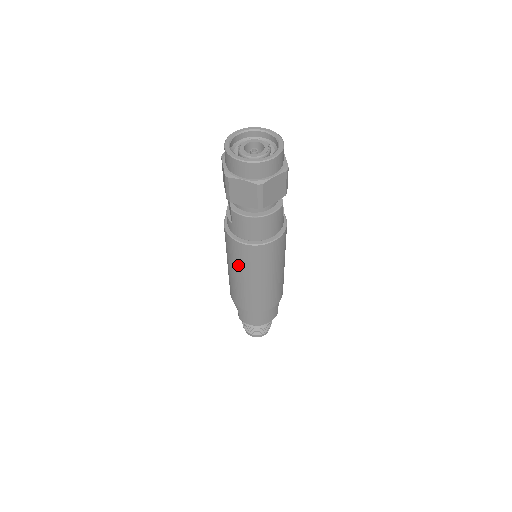
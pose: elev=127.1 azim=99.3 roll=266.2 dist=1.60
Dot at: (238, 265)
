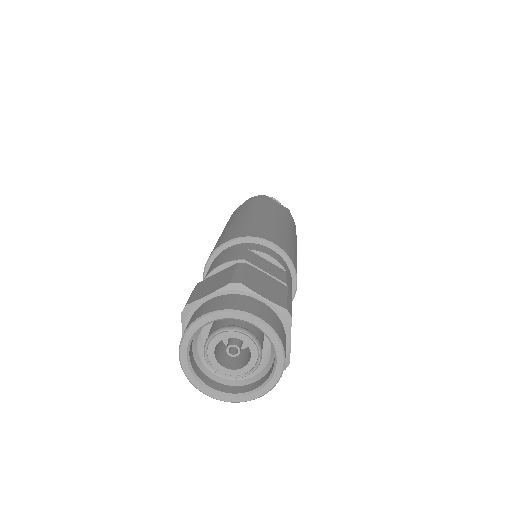
Dot at: occluded
